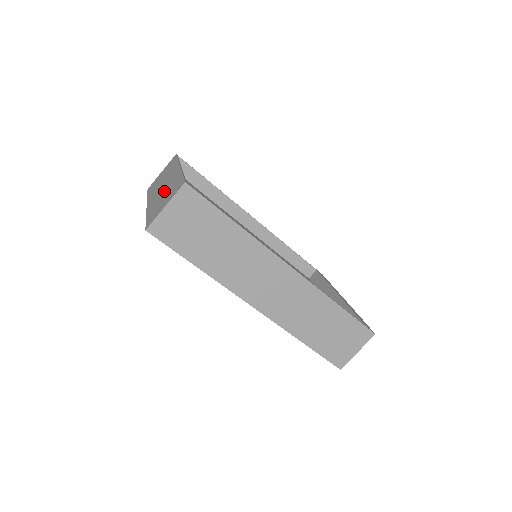
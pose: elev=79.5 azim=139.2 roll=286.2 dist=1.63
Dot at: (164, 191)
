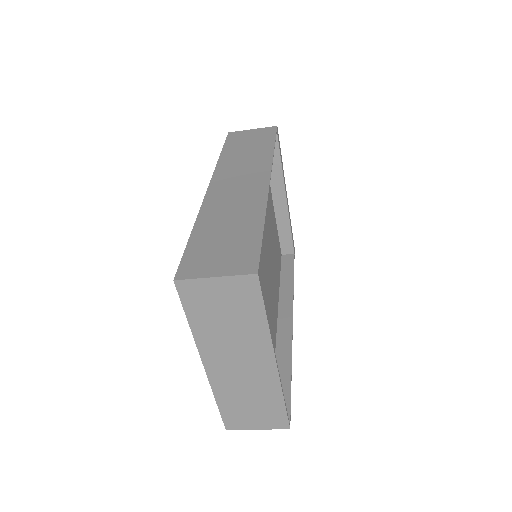
Dot at: (248, 390)
